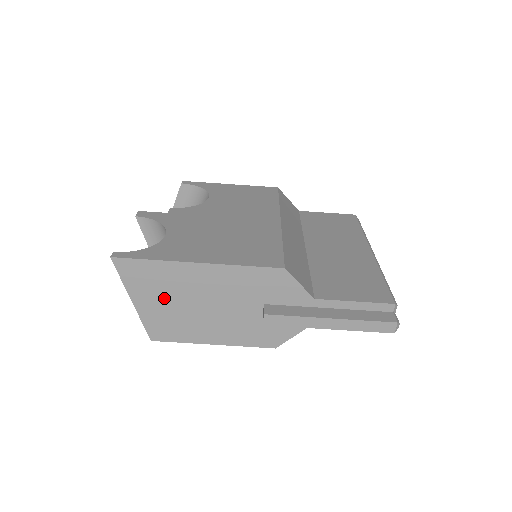
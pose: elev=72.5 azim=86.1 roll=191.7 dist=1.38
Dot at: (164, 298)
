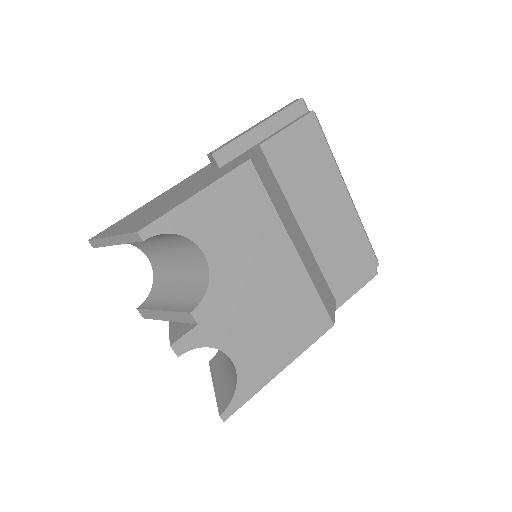
Dot at: (137, 218)
